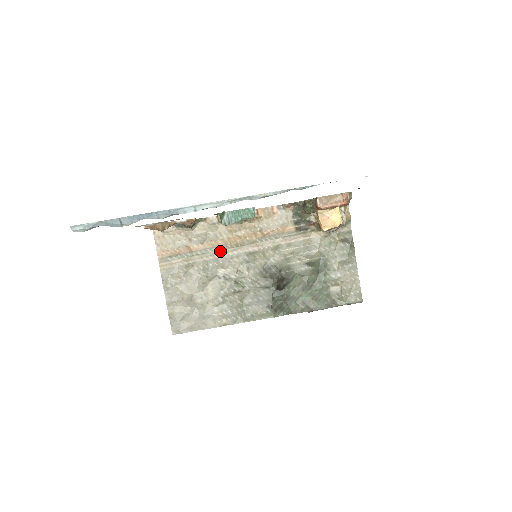
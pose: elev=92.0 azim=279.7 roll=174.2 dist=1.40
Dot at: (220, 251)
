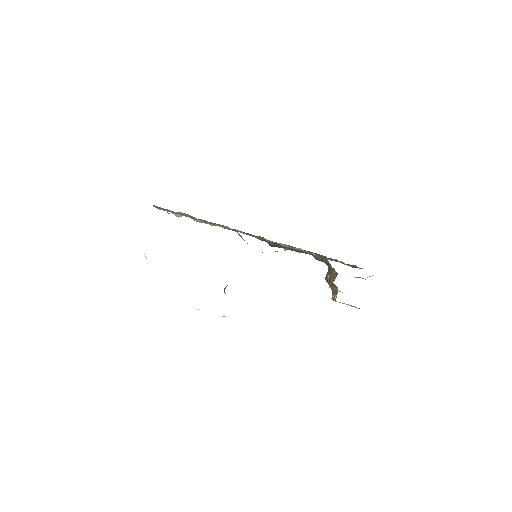
Dot at: occluded
